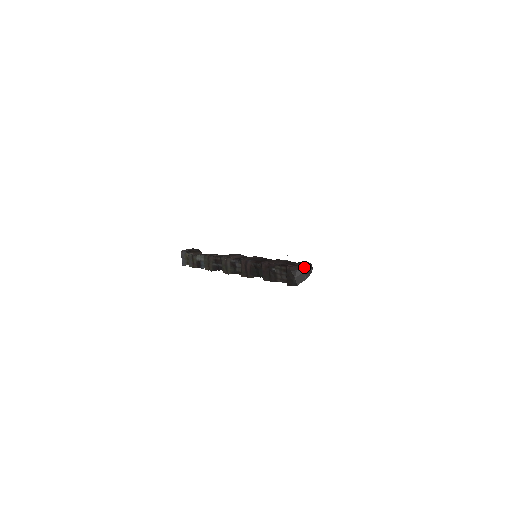
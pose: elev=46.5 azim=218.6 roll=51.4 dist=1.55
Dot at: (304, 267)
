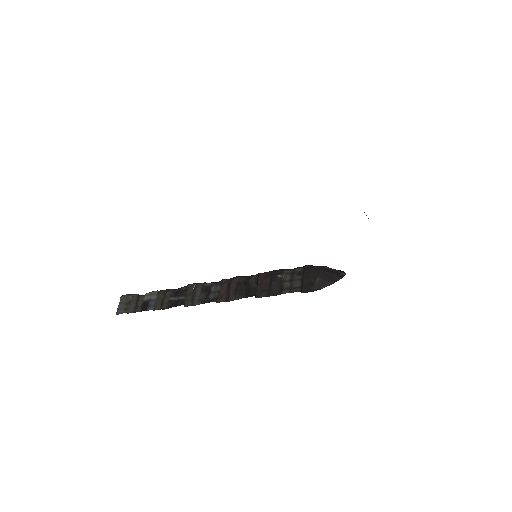
Dot at: (332, 269)
